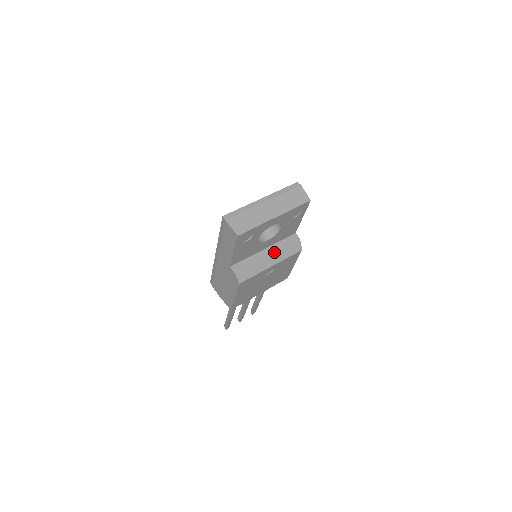
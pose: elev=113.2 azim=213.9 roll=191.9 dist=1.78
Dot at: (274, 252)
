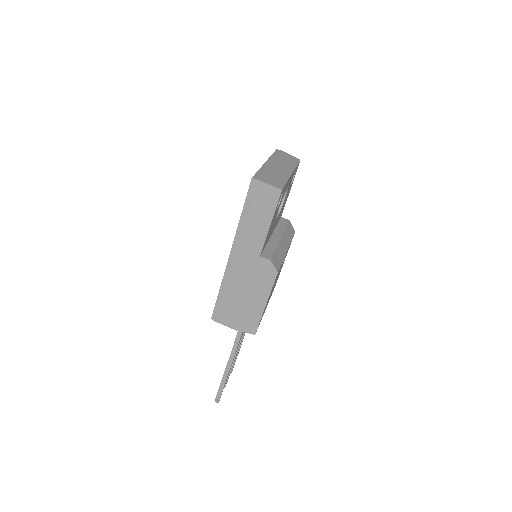
Dot at: (282, 234)
